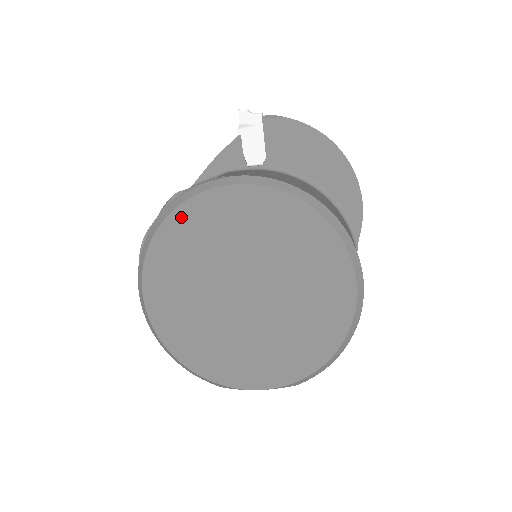
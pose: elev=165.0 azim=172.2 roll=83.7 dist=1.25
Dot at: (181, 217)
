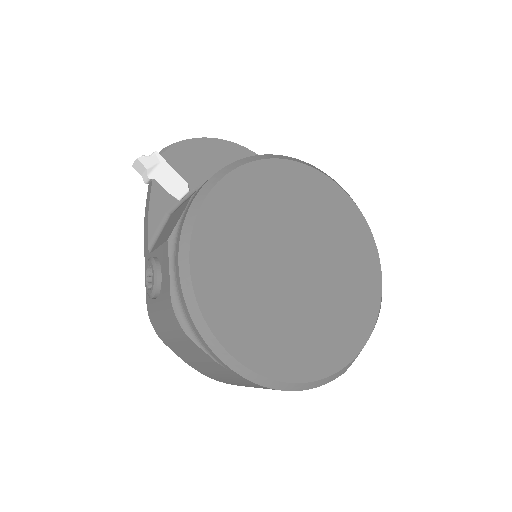
Dot at: (201, 243)
